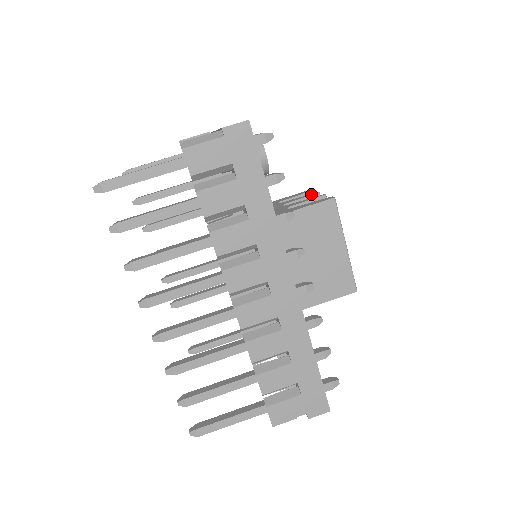
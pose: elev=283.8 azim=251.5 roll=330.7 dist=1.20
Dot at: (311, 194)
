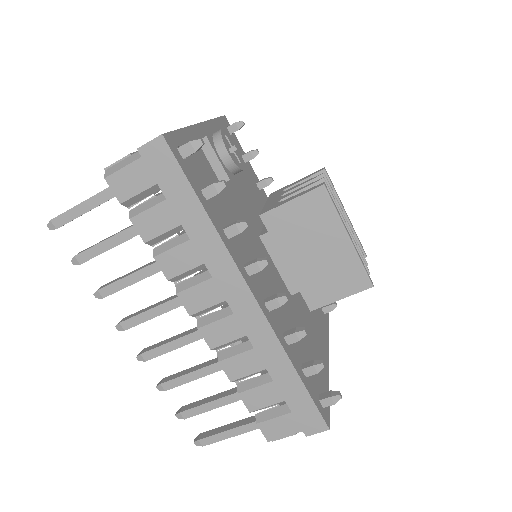
Dot at: (314, 177)
